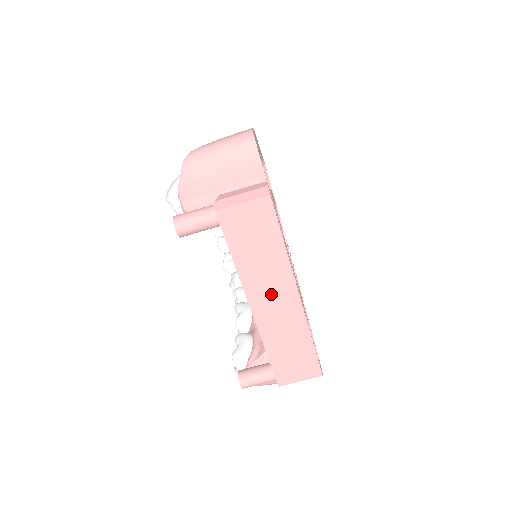
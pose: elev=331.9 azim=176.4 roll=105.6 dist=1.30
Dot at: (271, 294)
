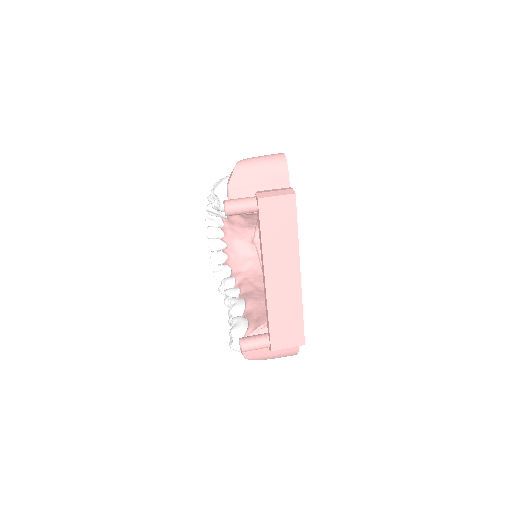
Dot at: (281, 269)
